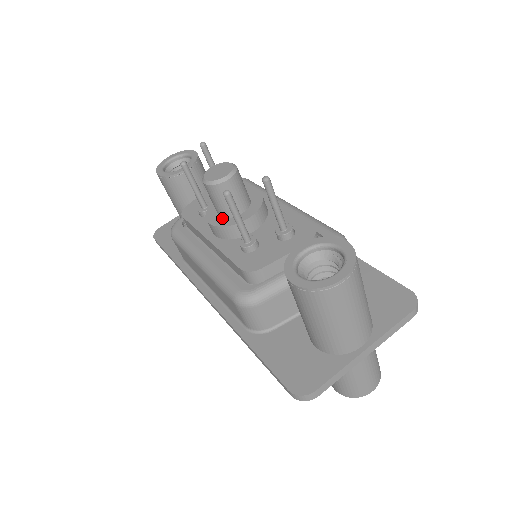
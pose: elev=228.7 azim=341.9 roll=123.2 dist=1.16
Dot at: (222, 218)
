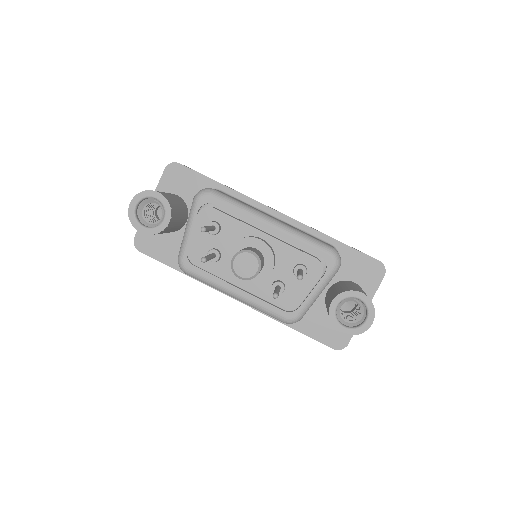
Dot at: occluded
